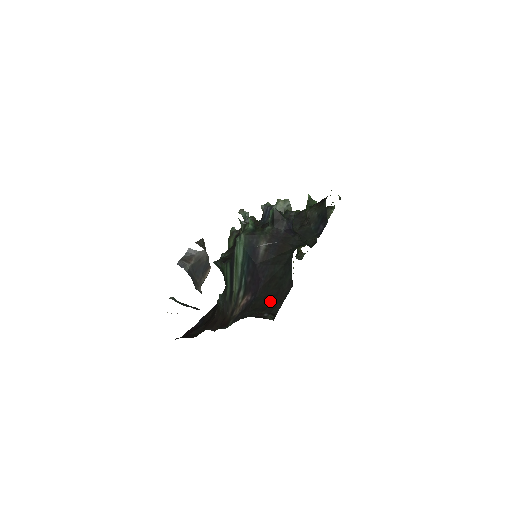
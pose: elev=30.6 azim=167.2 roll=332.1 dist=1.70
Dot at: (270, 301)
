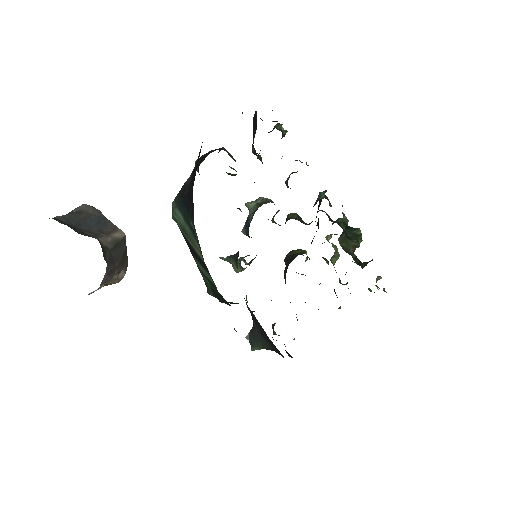
Dot at: occluded
